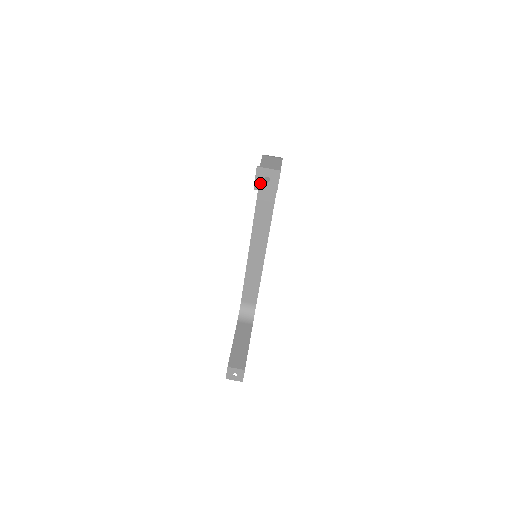
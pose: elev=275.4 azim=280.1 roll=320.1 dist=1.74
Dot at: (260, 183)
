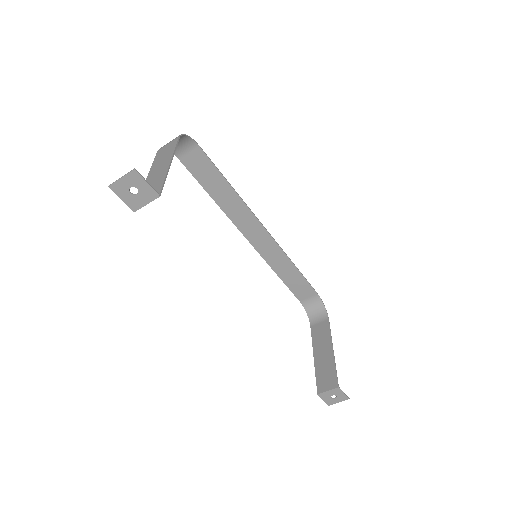
Dot at: (132, 200)
